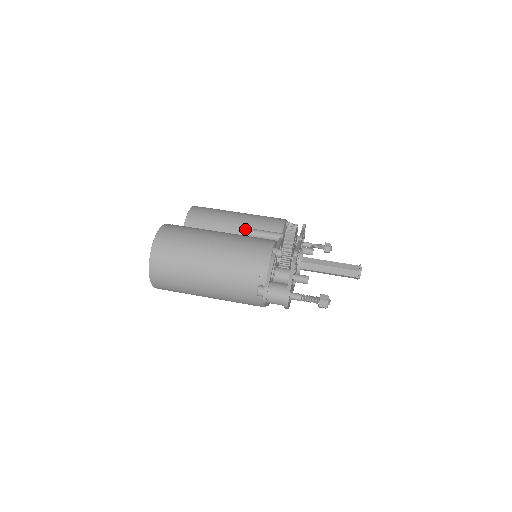
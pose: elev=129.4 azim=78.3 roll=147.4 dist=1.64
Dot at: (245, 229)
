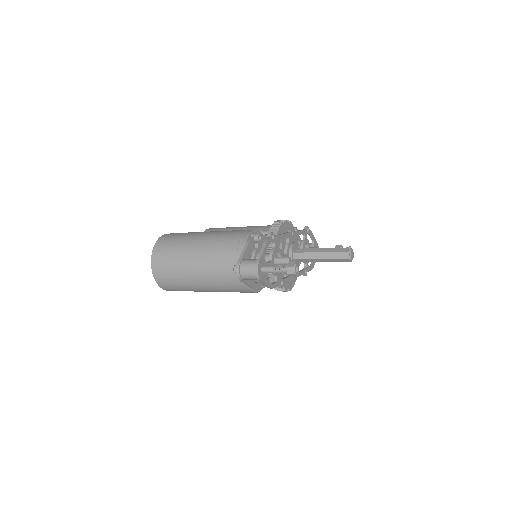
Dot at: occluded
